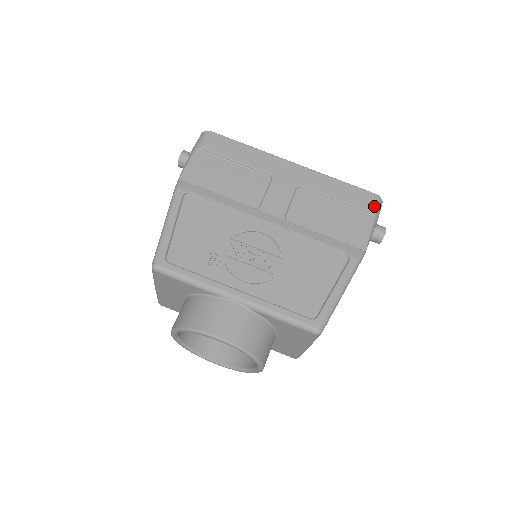
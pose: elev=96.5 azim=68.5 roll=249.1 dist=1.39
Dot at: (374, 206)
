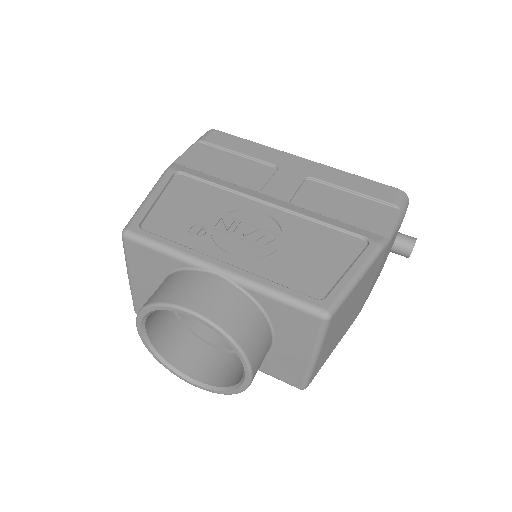
Dot at: (398, 199)
